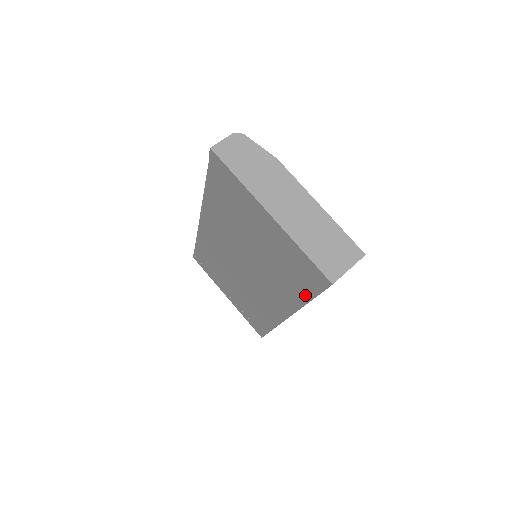
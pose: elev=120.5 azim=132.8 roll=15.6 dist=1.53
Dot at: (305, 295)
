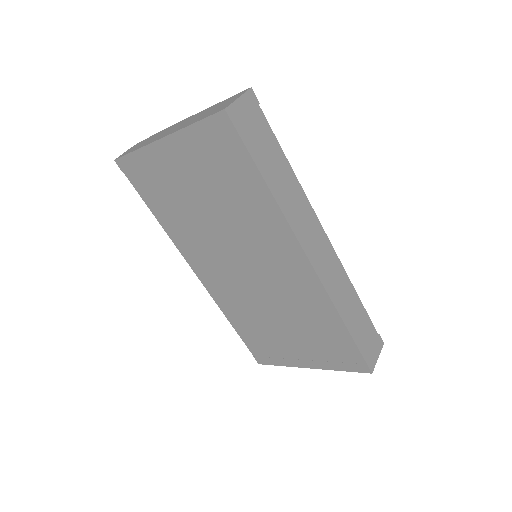
Dot at: (256, 180)
